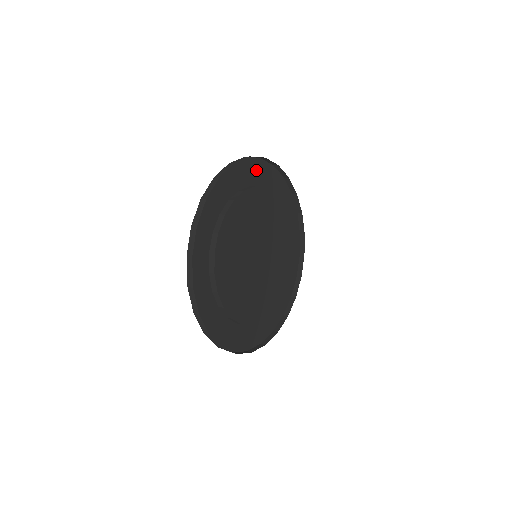
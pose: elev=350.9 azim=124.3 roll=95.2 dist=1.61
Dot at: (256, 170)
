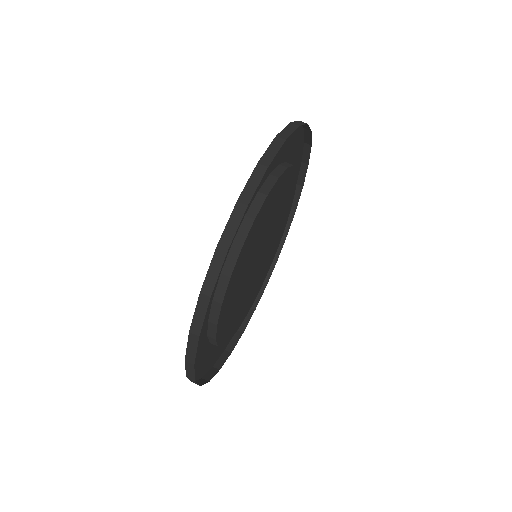
Dot at: occluded
